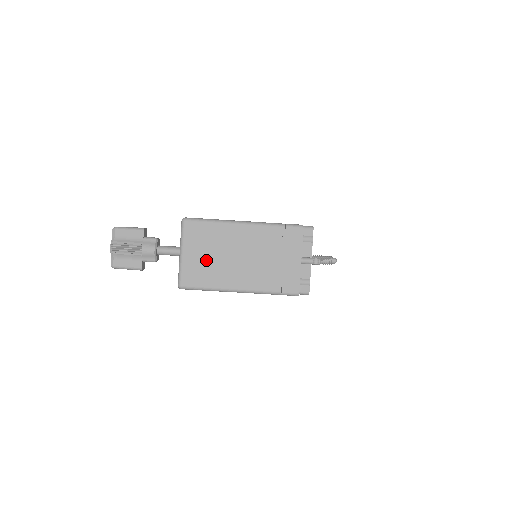
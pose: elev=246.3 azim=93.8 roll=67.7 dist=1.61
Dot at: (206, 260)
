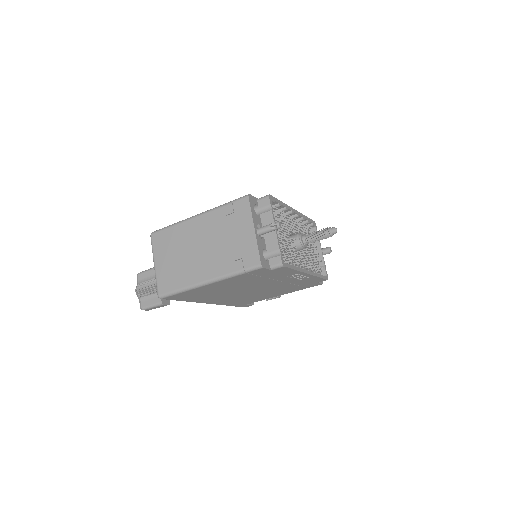
Dot at: (173, 263)
